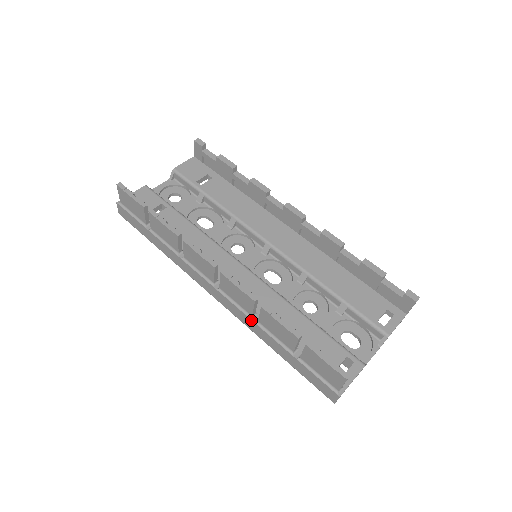
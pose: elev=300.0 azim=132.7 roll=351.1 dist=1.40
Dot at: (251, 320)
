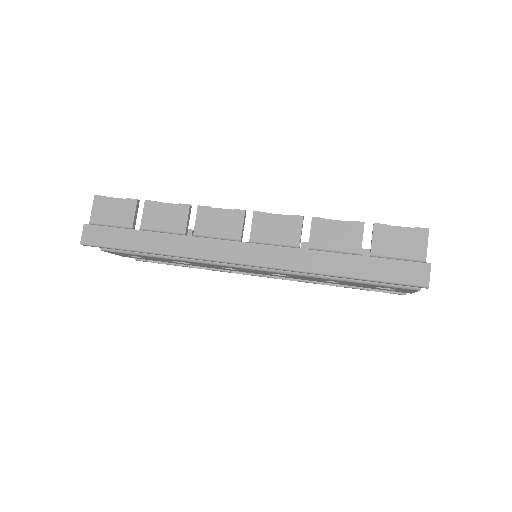
Dot at: (300, 249)
